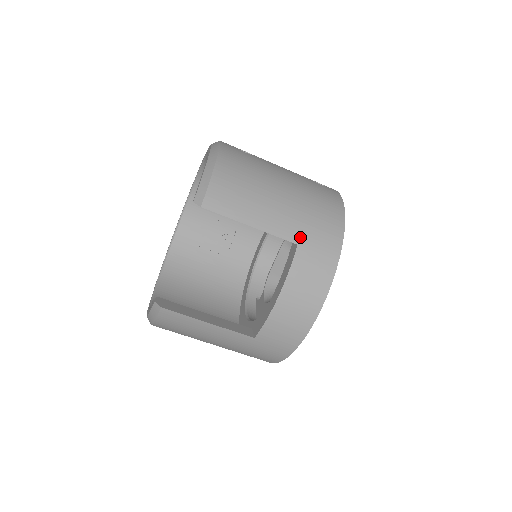
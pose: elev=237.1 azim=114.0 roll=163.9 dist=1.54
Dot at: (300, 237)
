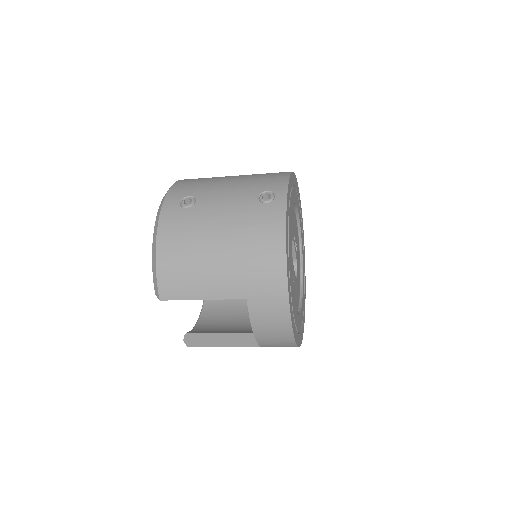
Dot at: (246, 292)
